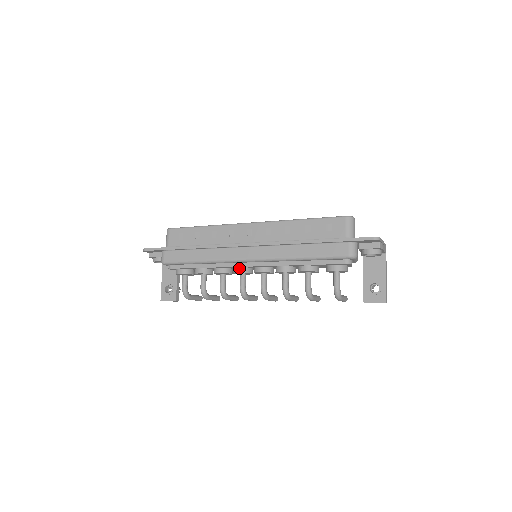
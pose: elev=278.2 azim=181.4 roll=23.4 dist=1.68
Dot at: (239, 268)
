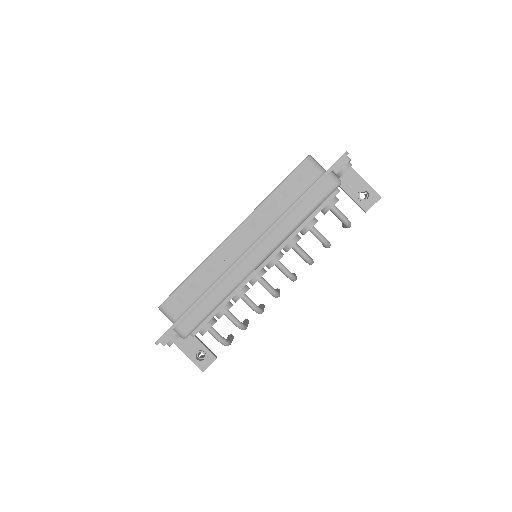
Dot at: (255, 277)
